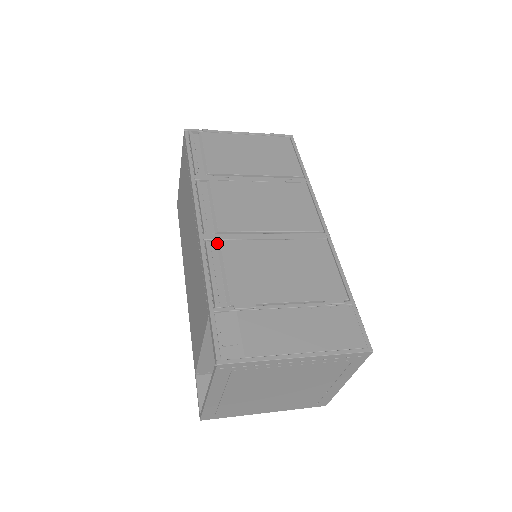
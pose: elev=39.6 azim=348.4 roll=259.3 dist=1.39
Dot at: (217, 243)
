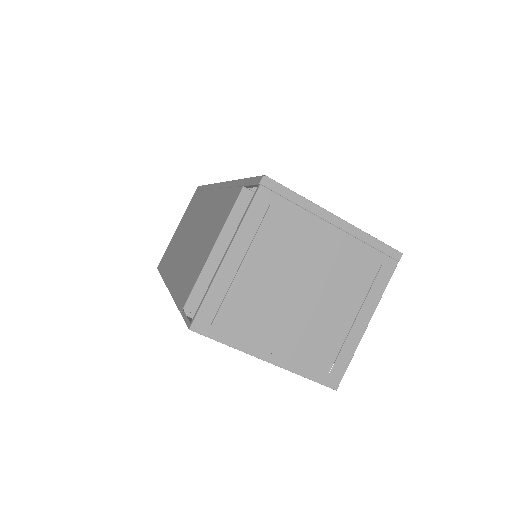
Dot at: occluded
